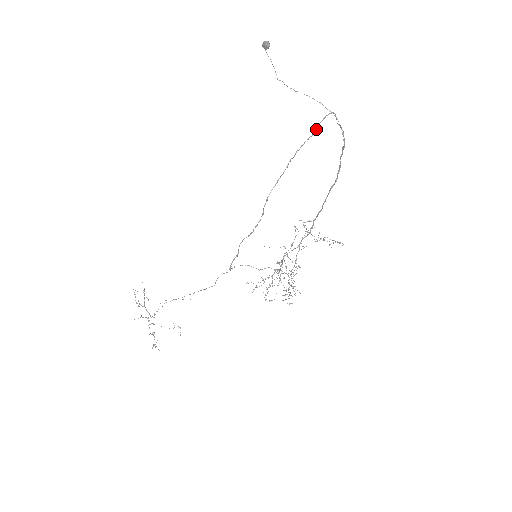
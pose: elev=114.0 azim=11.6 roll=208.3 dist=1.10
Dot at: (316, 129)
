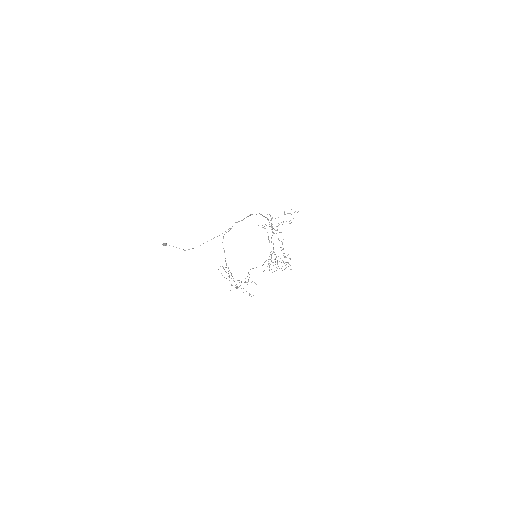
Dot at: (224, 251)
